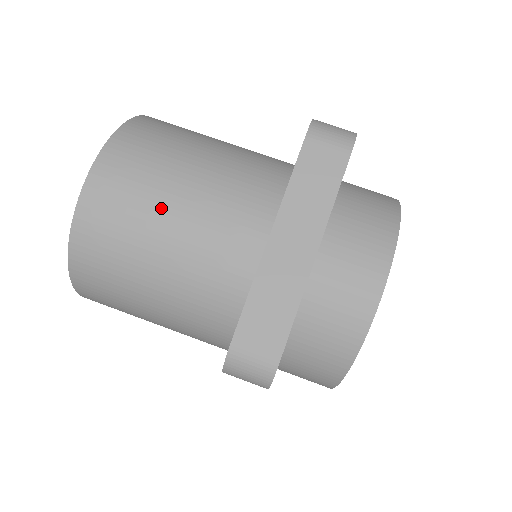
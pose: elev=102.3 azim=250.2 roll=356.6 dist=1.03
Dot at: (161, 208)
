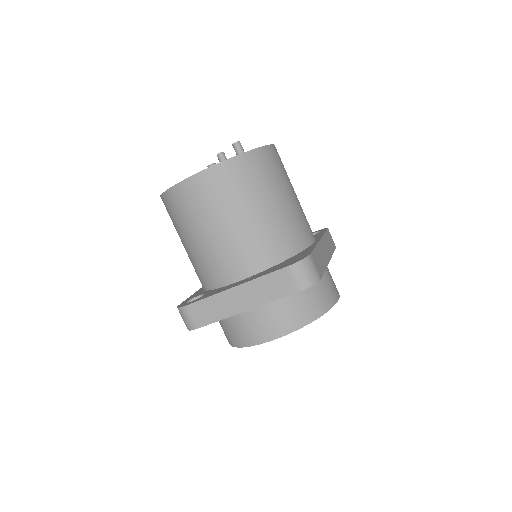
Dot at: (212, 221)
